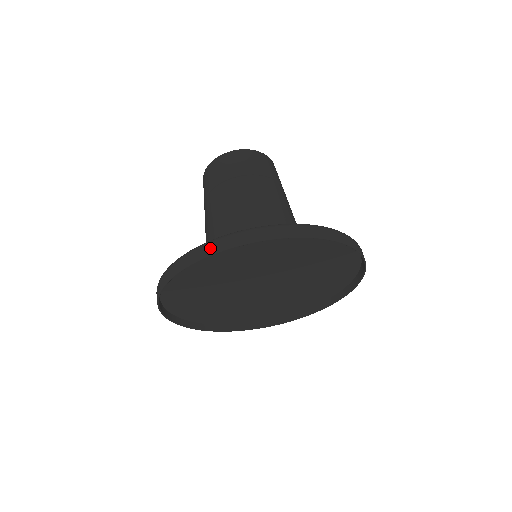
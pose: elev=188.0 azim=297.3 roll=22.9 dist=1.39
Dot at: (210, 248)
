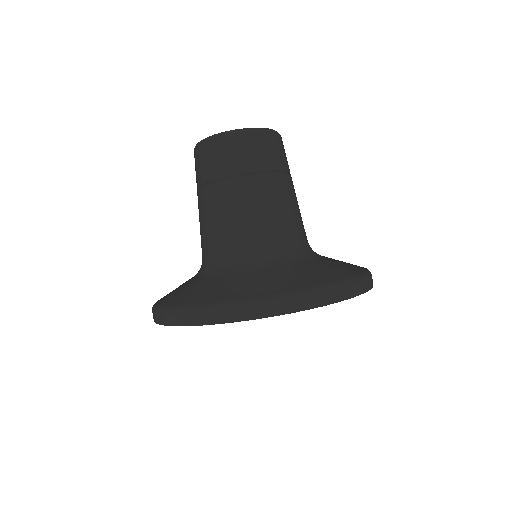
Dot at: (184, 318)
